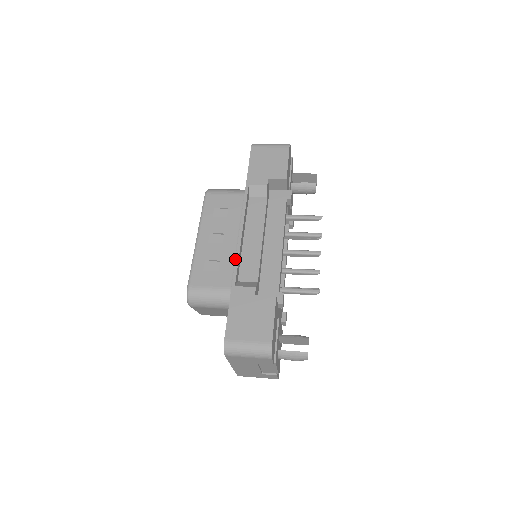
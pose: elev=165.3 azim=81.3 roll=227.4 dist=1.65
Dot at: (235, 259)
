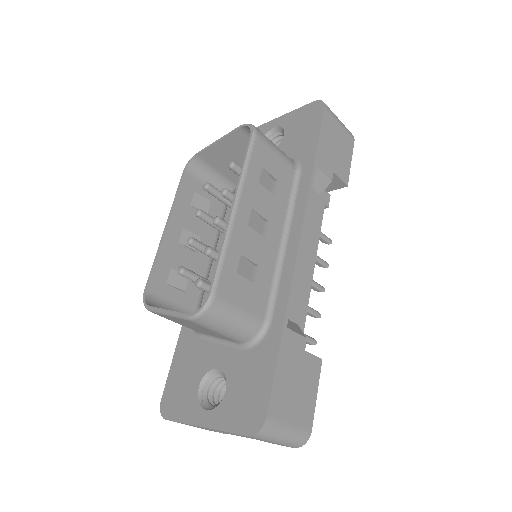
Dot at: (292, 281)
